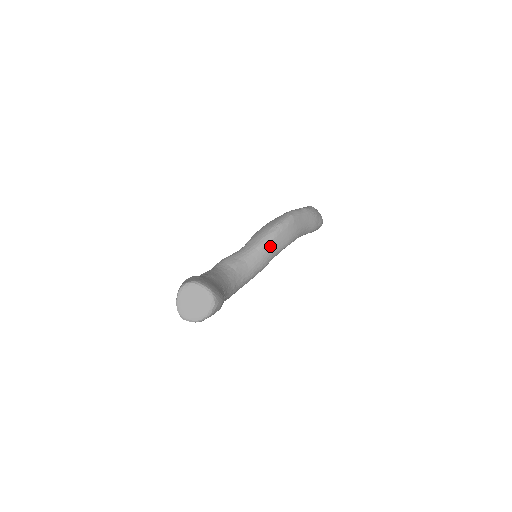
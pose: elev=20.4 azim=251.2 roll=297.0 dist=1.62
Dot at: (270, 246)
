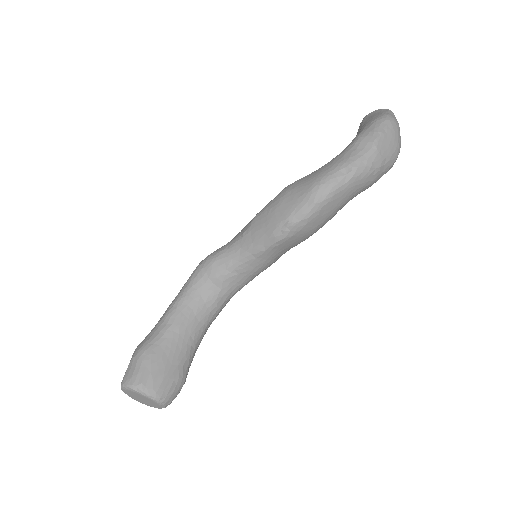
Dot at: (275, 251)
